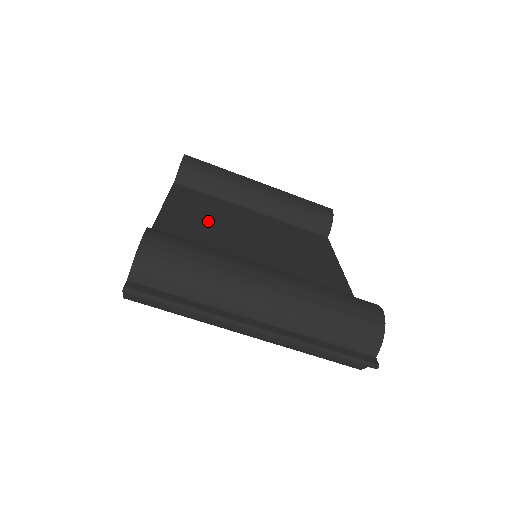
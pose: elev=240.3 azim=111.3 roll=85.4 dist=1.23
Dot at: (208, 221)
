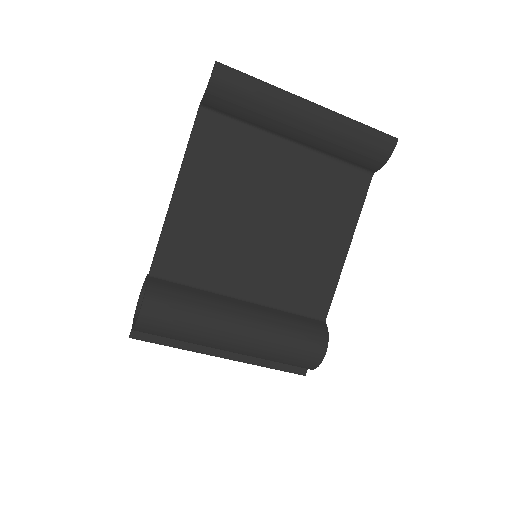
Dot at: (221, 202)
